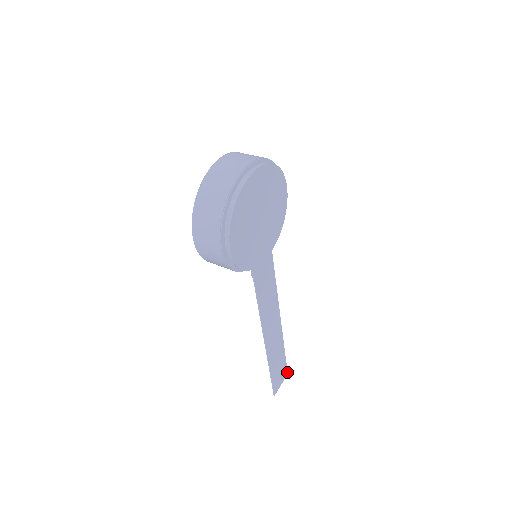
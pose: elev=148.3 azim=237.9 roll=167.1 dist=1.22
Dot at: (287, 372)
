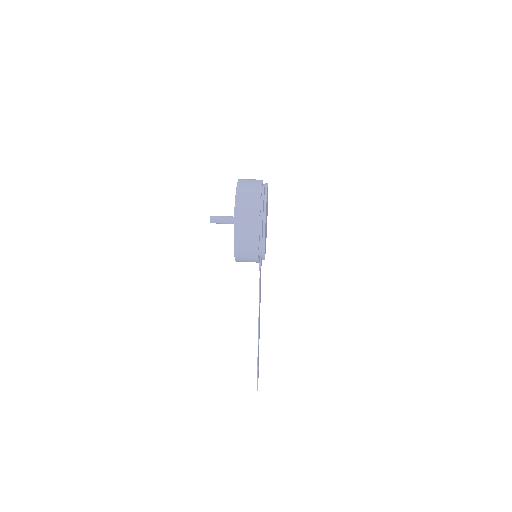
Dot at: occluded
